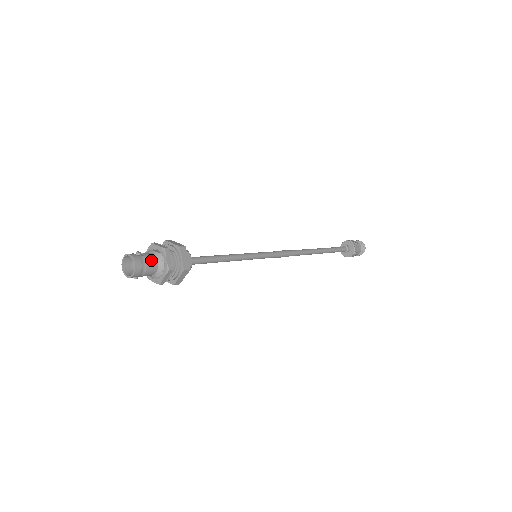
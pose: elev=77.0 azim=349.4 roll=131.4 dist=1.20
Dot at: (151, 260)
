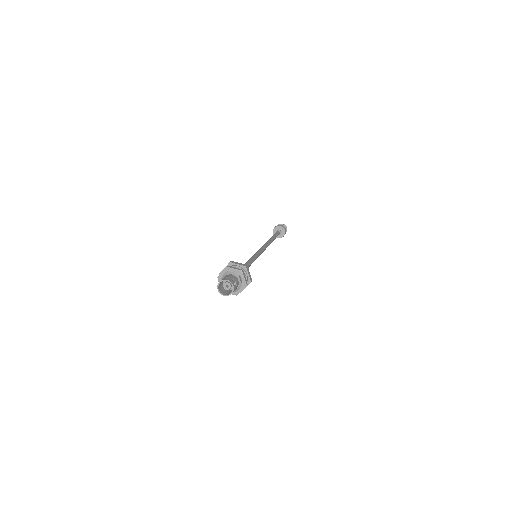
Dot at: (236, 289)
